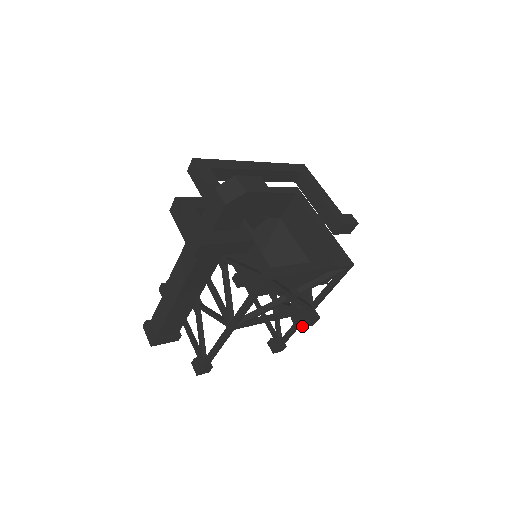
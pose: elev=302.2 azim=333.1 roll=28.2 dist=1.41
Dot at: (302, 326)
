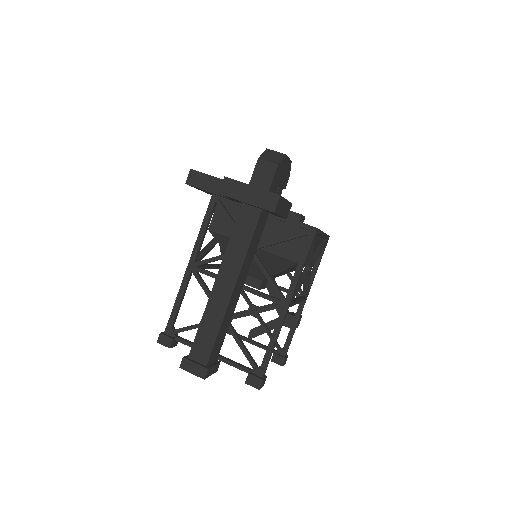
Dot at: occluded
